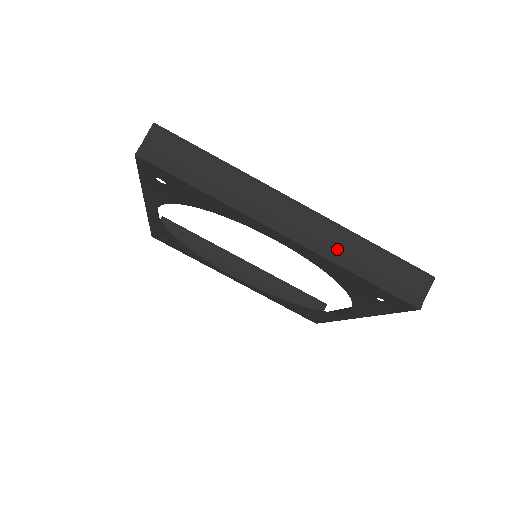
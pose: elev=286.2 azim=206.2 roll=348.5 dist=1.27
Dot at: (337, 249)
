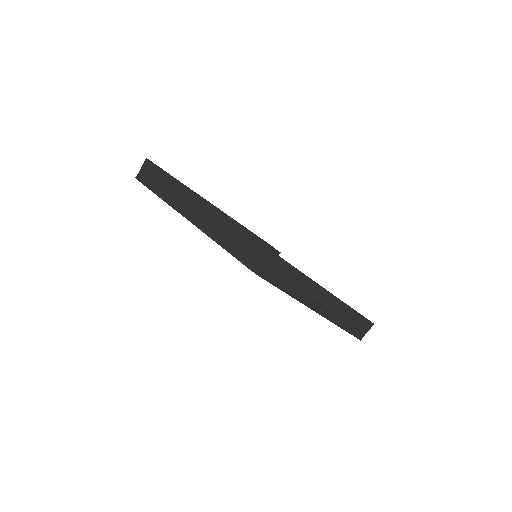
Dot at: (213, 226)
